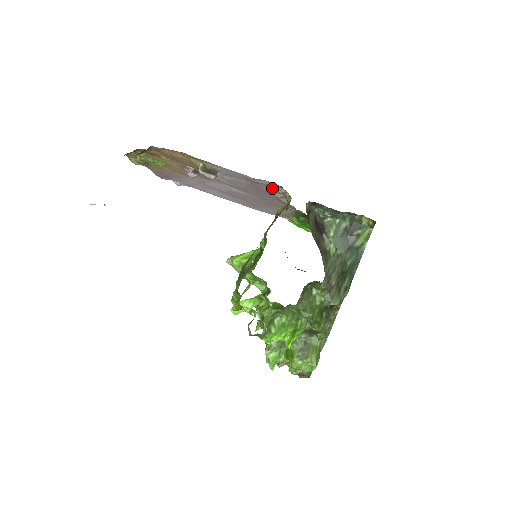
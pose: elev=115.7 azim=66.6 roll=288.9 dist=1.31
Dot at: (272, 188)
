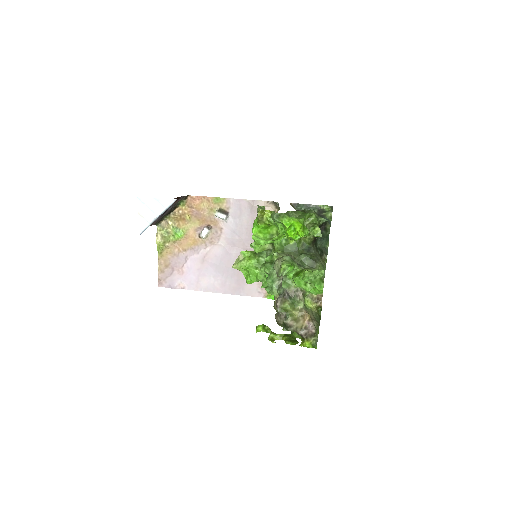
Dot at: occluded
